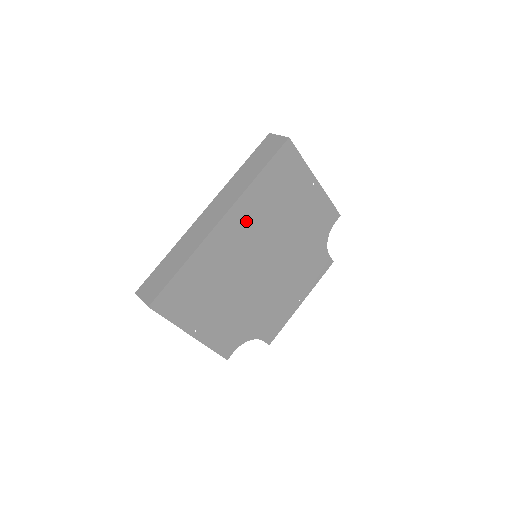
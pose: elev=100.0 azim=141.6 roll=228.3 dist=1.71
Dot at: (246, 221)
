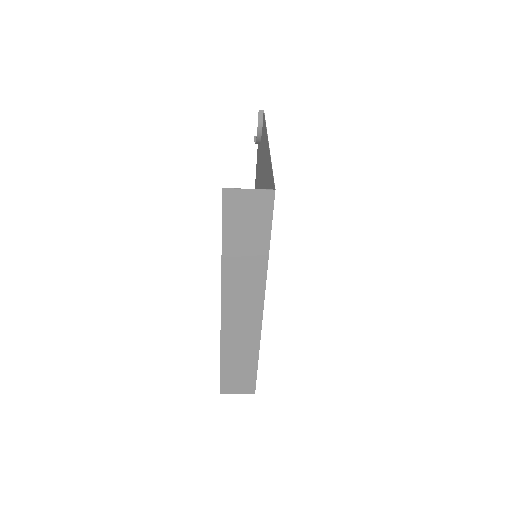
Dot at: occluded
